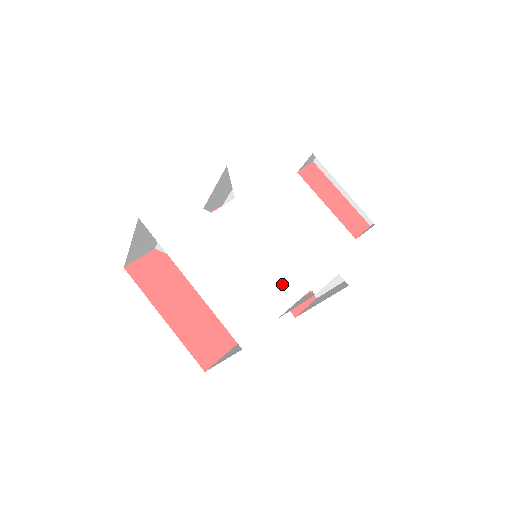
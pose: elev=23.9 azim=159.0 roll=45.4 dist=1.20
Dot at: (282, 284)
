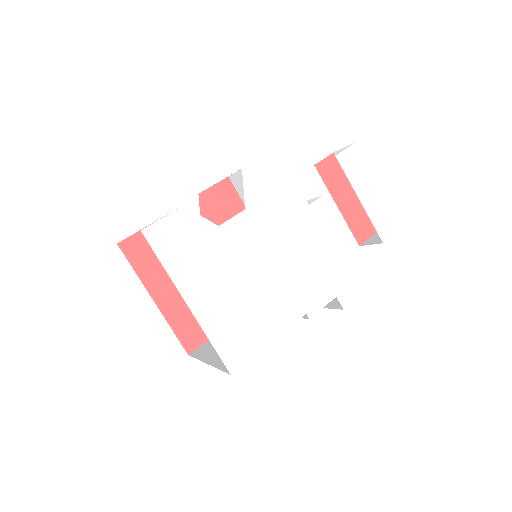
Dot at: (279, 307)
